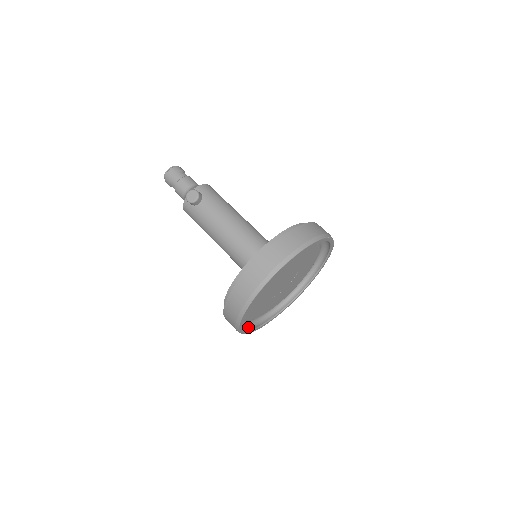
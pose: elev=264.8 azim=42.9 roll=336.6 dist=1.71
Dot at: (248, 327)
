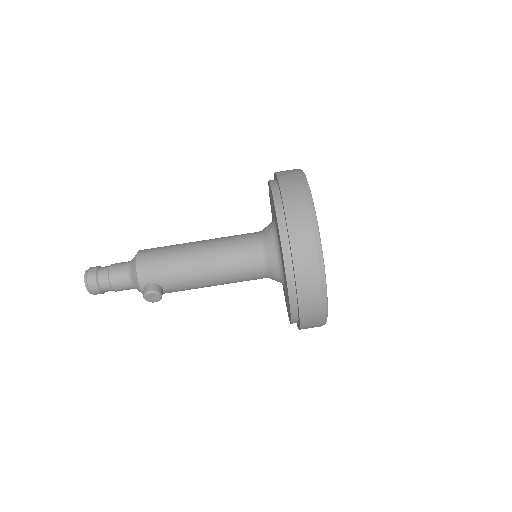
Dot at: occluded
